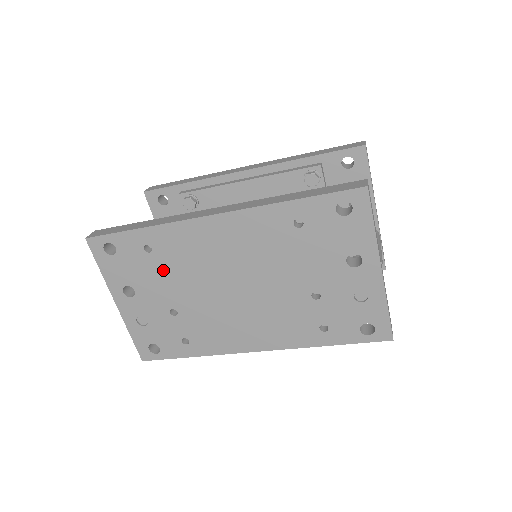
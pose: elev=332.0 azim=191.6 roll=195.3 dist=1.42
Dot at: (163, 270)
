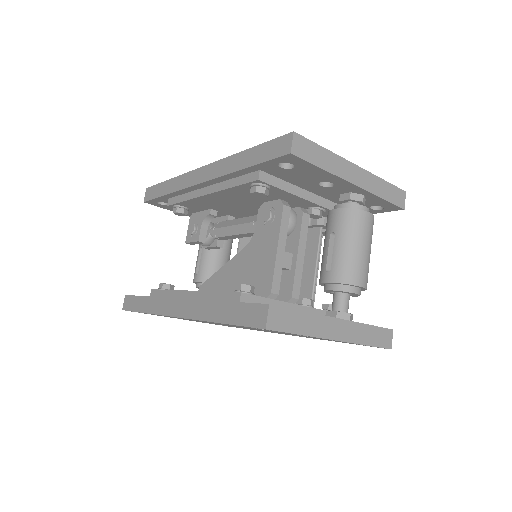
Dot at: occluded
